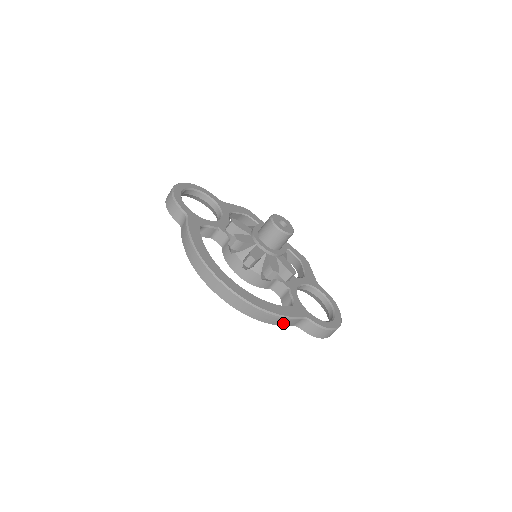
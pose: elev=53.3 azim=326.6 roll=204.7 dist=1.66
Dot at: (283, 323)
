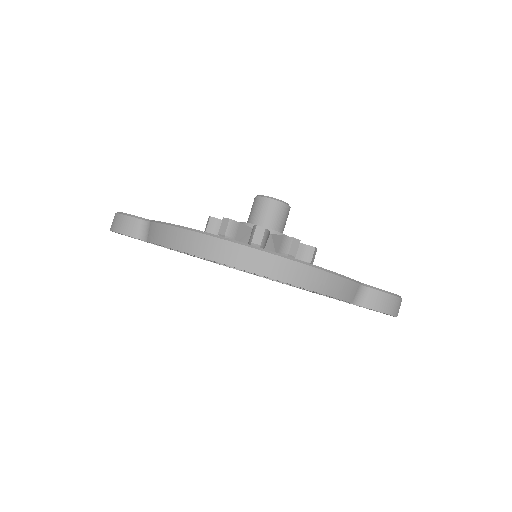
Dot at: (342, 292)
